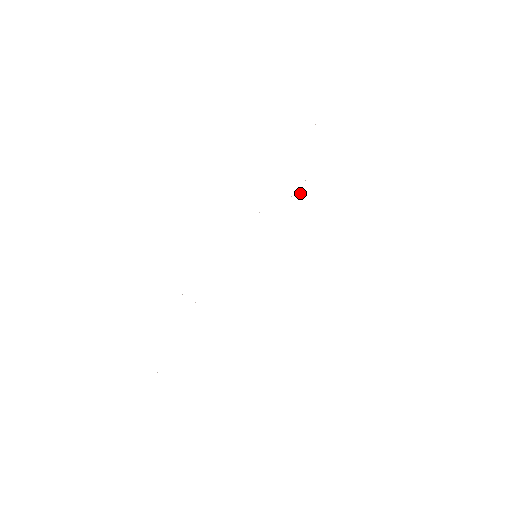
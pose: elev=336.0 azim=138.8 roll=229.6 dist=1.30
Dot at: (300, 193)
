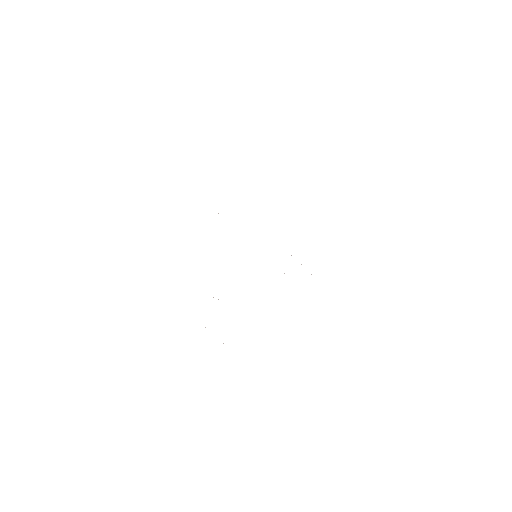
Dot at: occluded
